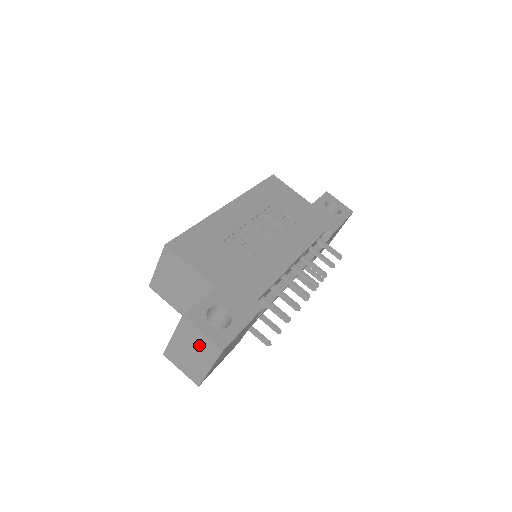
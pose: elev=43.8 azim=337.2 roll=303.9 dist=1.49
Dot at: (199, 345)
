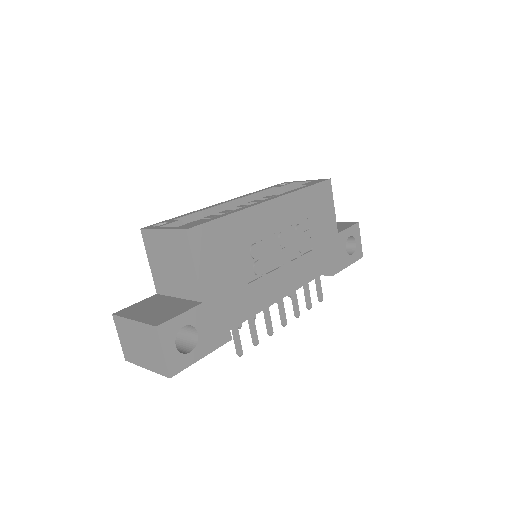
Dot at: (152, 352)
